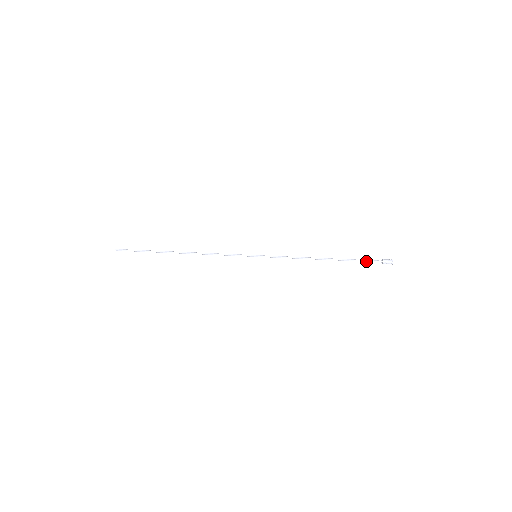
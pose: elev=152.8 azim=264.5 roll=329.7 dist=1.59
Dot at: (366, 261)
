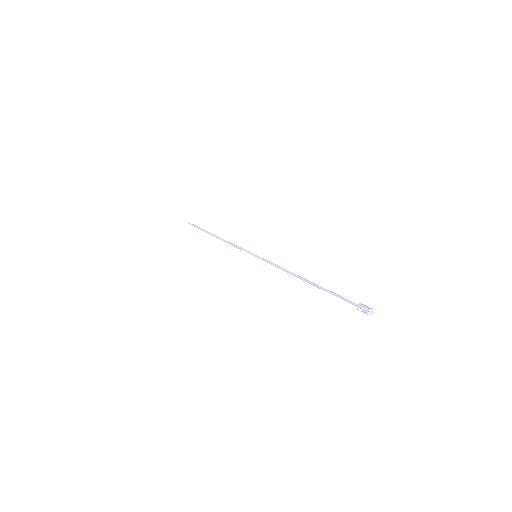
Dot at: (342, 298)
